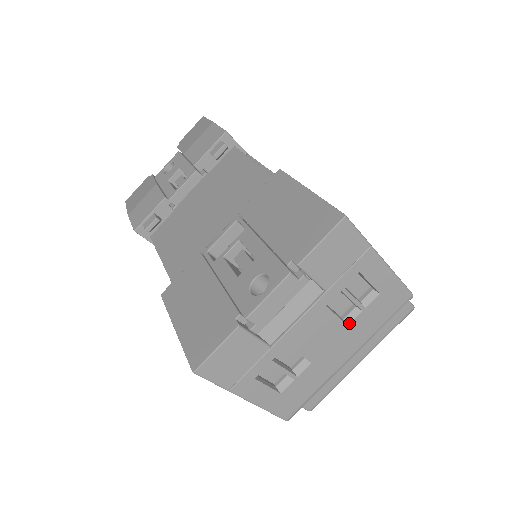
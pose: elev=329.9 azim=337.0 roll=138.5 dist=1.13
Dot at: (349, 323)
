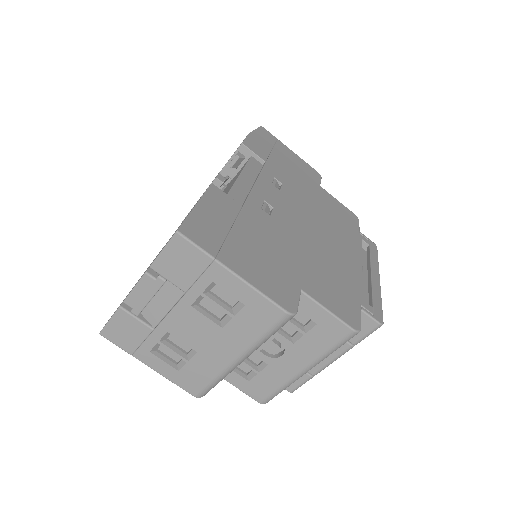
Dot at: (223, 326)
